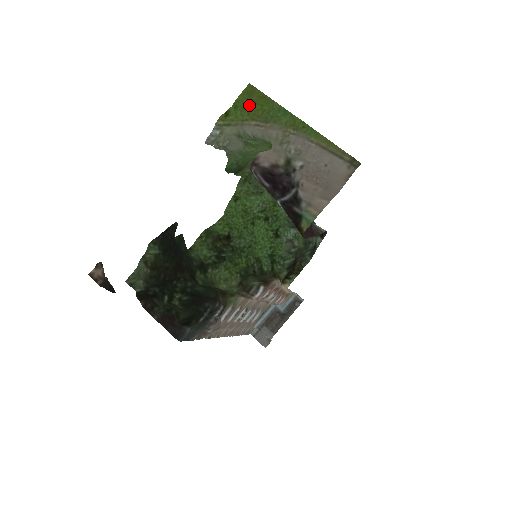
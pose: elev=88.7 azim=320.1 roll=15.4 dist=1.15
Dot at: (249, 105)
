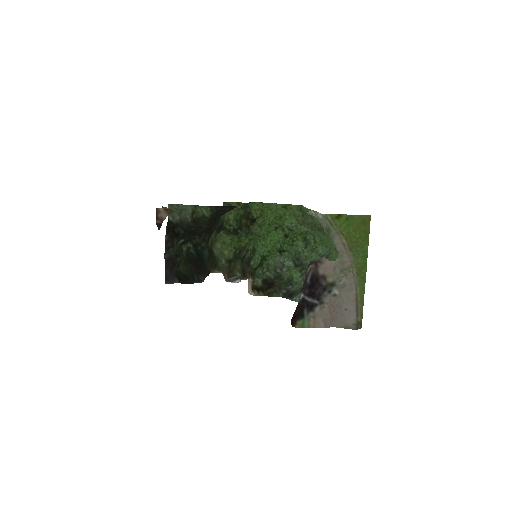
Dot at: (355, 228)
